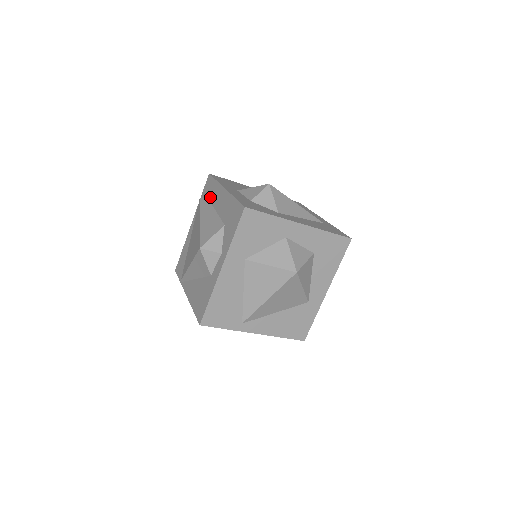
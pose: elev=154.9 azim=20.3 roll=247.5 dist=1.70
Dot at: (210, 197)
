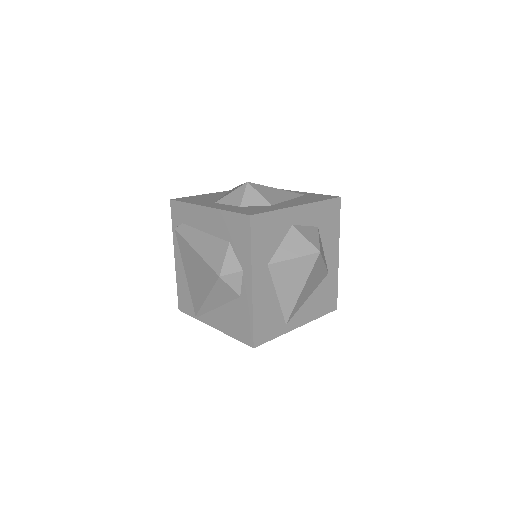
Dot at: (188, 222)
